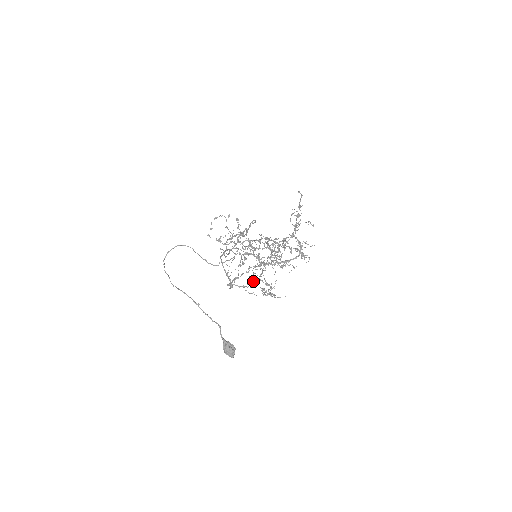
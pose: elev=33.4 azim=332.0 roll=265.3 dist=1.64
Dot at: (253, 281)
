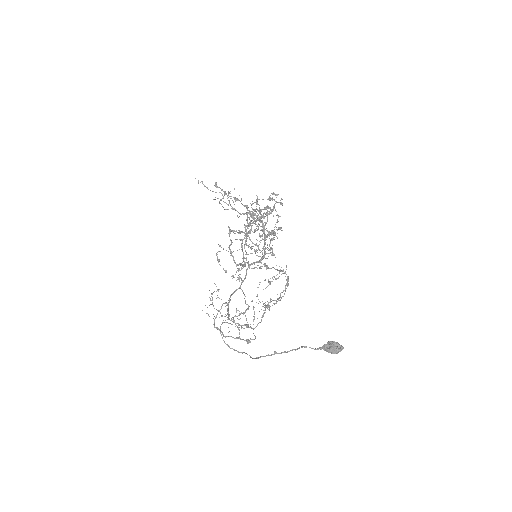
Dot at: occluded
